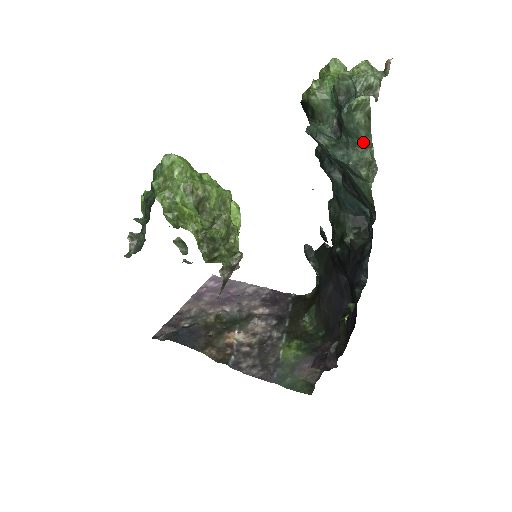
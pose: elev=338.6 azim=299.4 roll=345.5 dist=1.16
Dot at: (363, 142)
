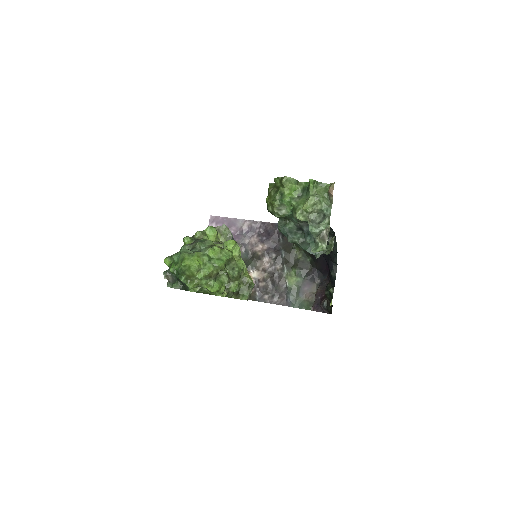
Dot at: occluded
